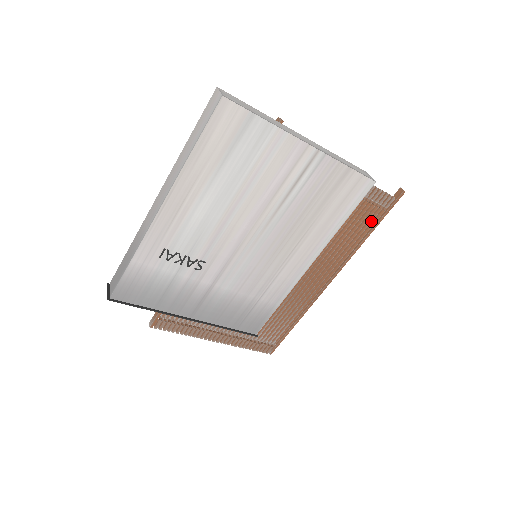
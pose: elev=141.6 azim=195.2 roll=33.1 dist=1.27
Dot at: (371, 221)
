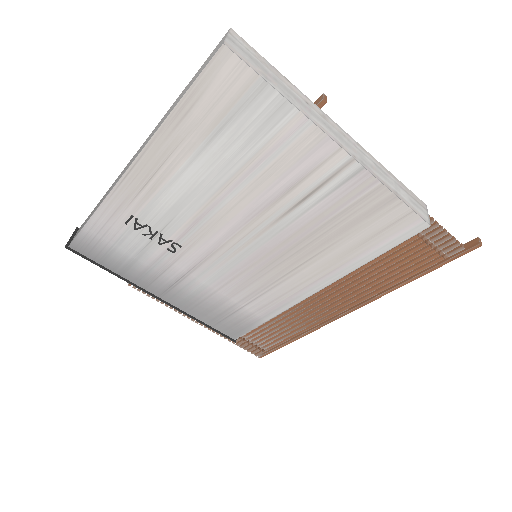
Dot at: (421, 265)
